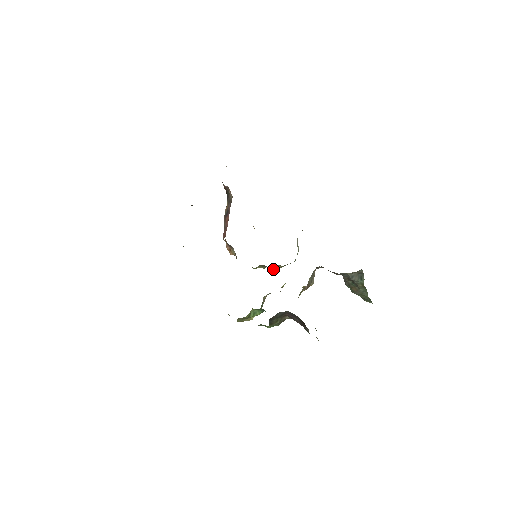
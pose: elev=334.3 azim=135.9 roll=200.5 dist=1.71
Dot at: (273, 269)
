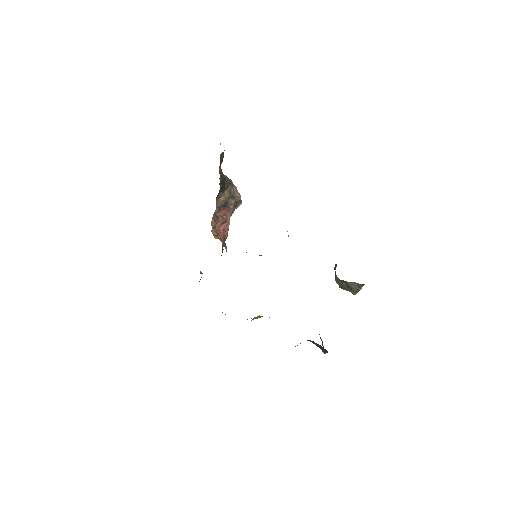
Dot at: occluded
